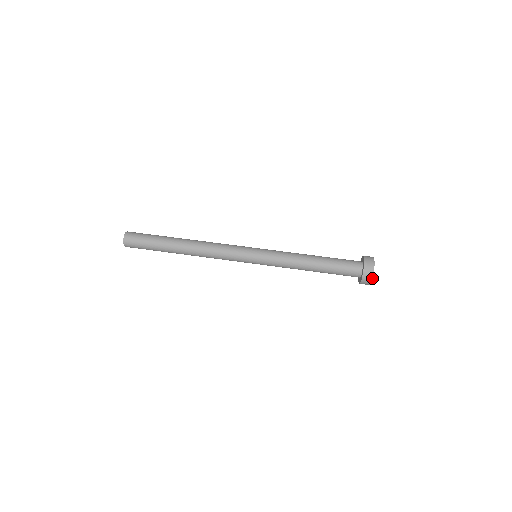
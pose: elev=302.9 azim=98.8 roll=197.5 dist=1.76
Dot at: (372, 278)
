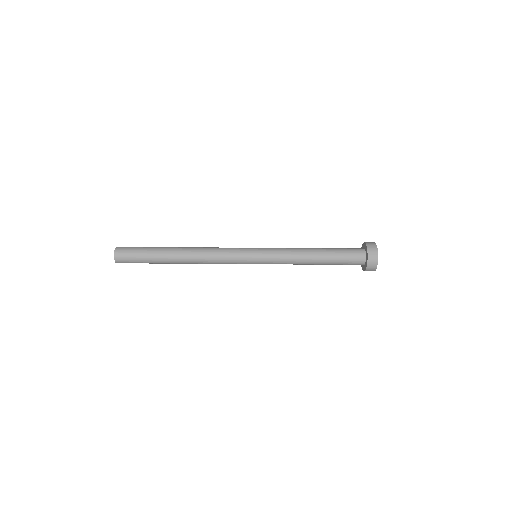
Dot at: occluded
